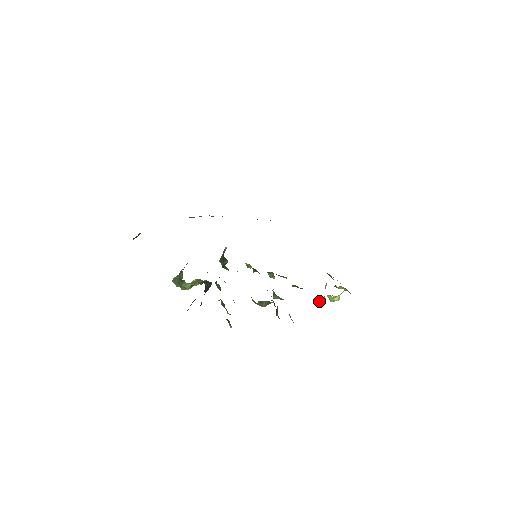
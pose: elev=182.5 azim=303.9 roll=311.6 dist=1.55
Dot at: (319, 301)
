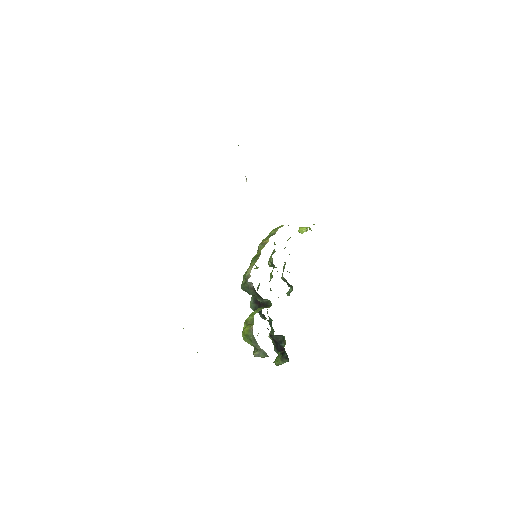
Dot at: occluded
